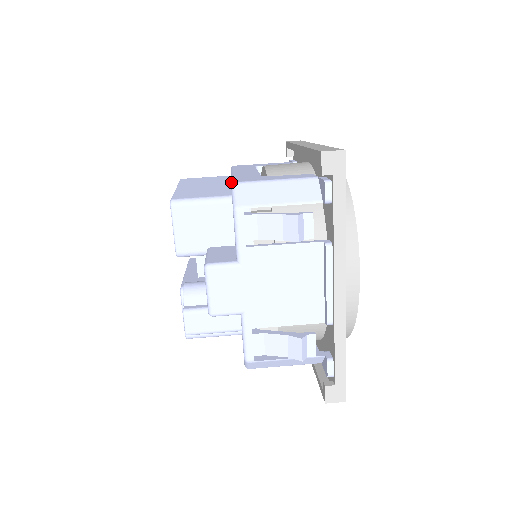
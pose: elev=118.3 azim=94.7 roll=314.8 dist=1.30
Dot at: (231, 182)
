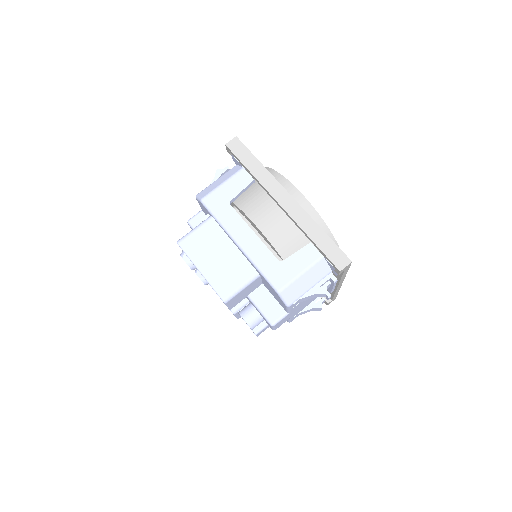
Dot at: (266, 280)
